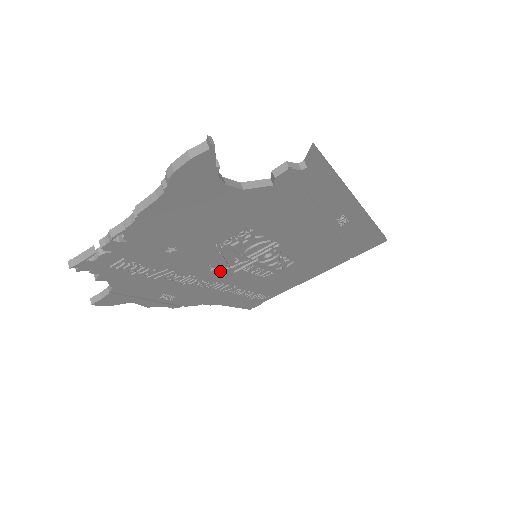
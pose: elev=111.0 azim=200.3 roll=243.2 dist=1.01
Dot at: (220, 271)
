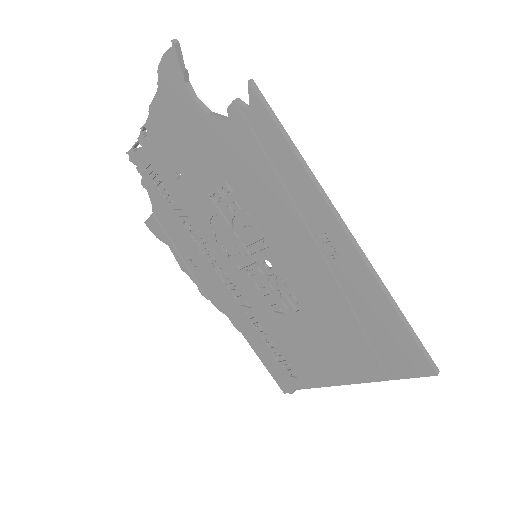
Dot at: (226, 253)
